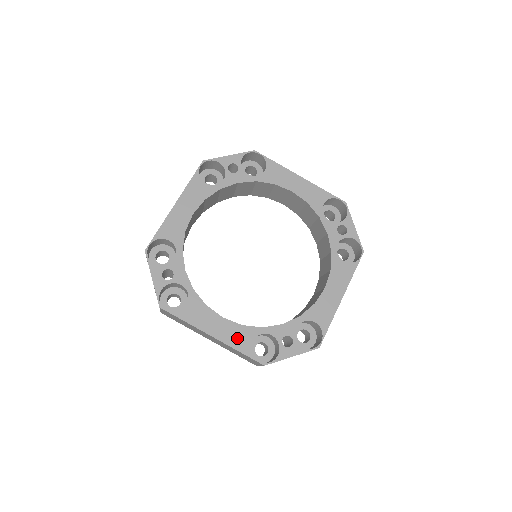
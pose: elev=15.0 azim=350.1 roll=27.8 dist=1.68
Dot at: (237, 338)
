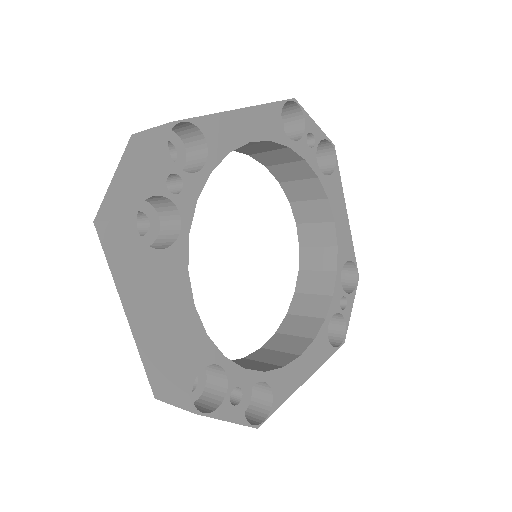
Dot at: (191, 349)
